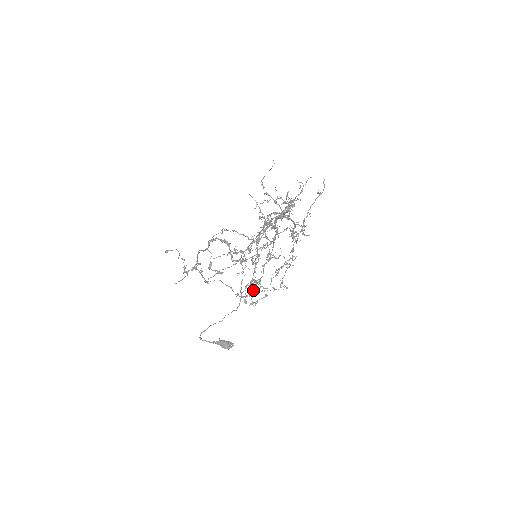
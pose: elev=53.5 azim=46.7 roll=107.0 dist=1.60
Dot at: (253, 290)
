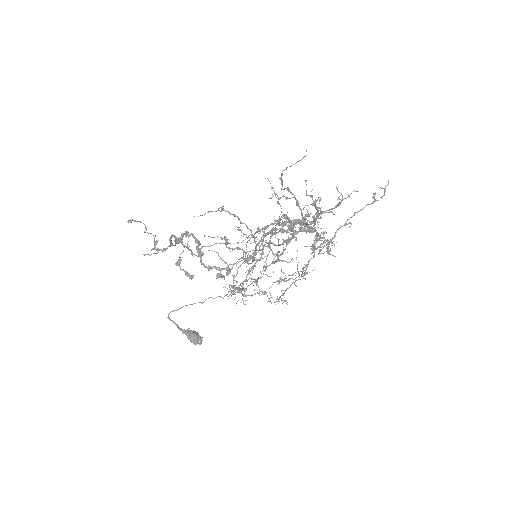
Dot at: occluded
